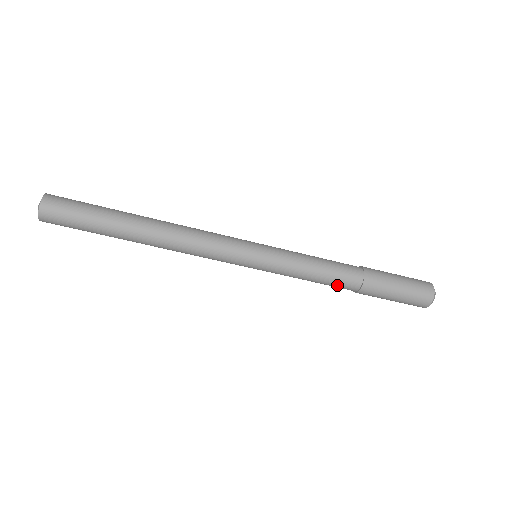
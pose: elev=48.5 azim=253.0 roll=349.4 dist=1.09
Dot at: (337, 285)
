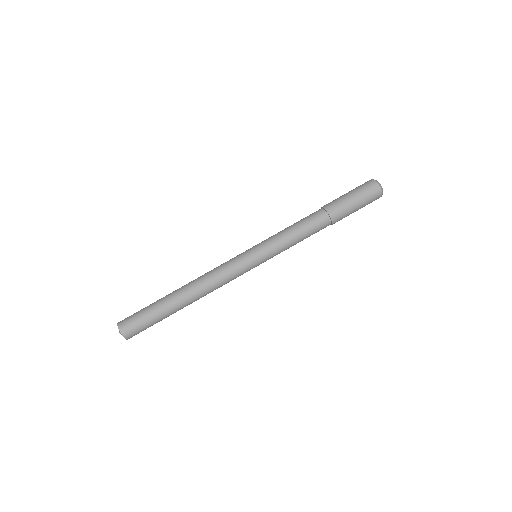
Dot at: (316, 229)
